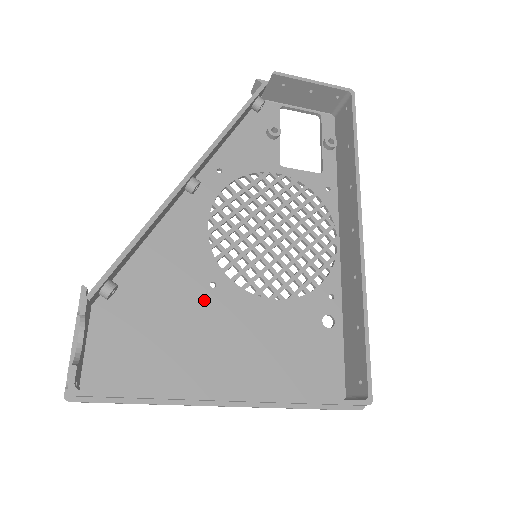
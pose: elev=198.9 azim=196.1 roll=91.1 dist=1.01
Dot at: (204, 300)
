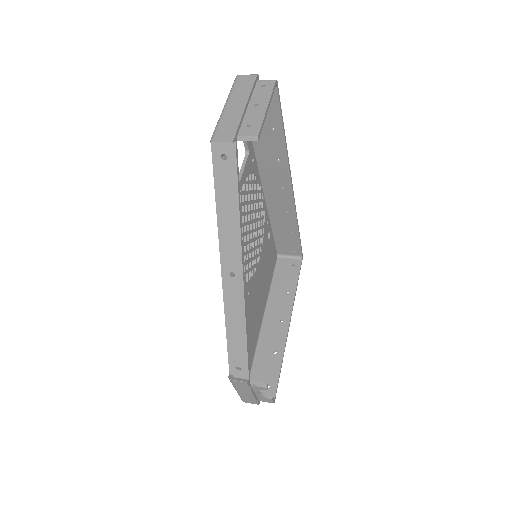
Dot at: (250, 304)
